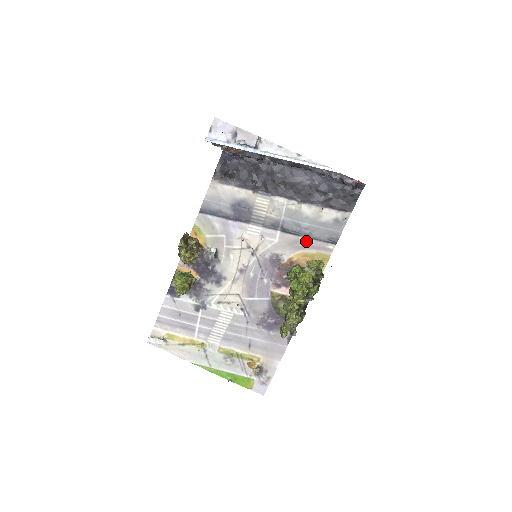
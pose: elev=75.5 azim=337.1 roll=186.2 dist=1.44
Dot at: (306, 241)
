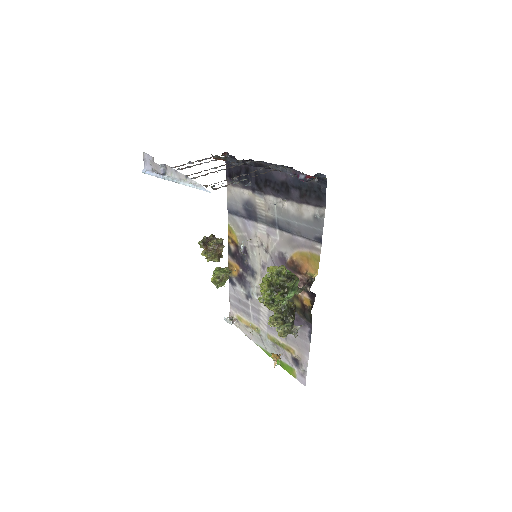
Dot at: (298, 240)
